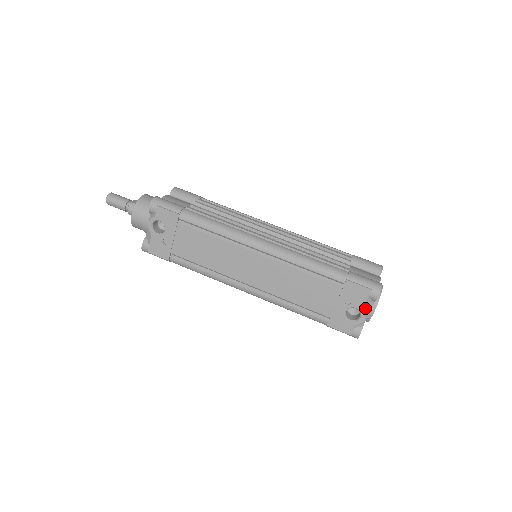
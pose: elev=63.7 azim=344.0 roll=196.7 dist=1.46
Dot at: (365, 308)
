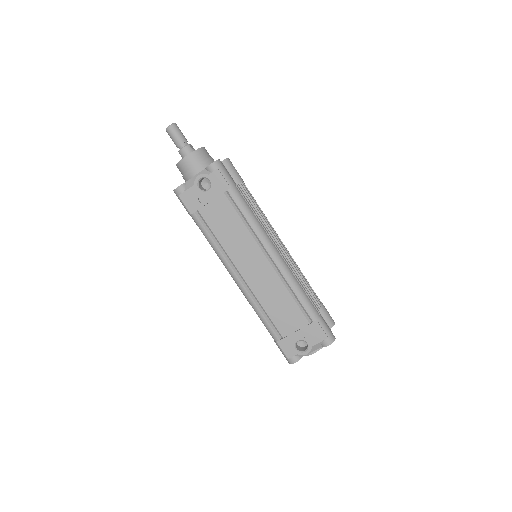
Dot at: (313, 347)
